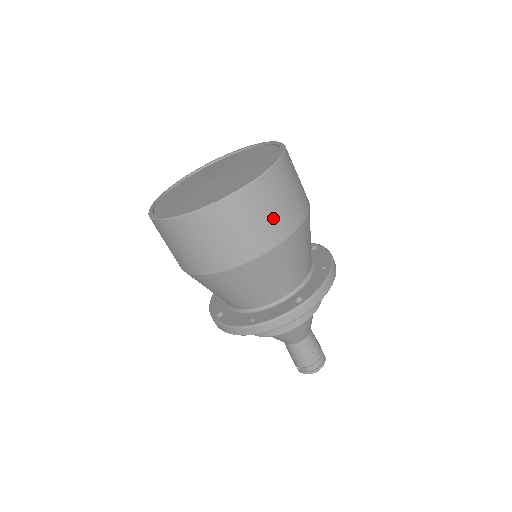
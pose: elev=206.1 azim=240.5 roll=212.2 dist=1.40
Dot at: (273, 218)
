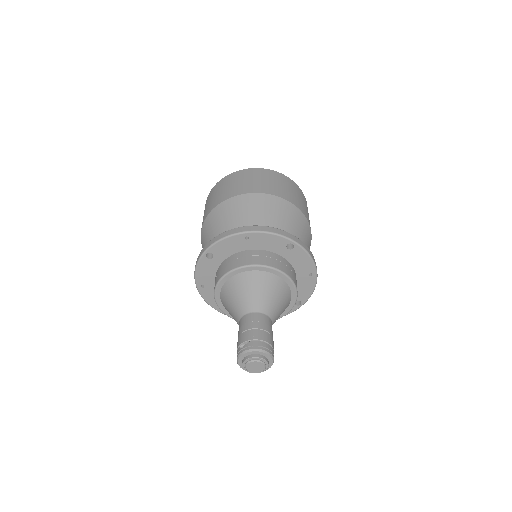
Dot at: (295, 196)
